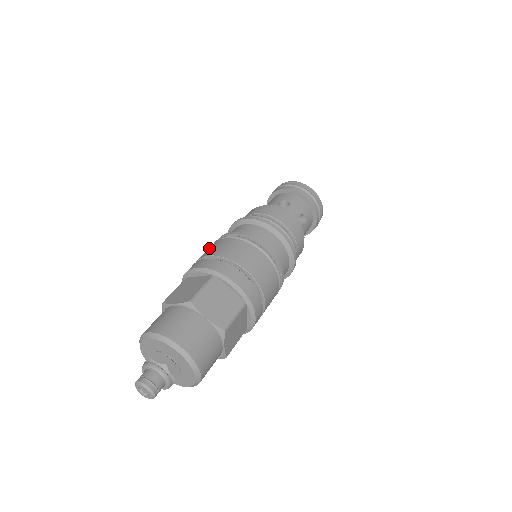
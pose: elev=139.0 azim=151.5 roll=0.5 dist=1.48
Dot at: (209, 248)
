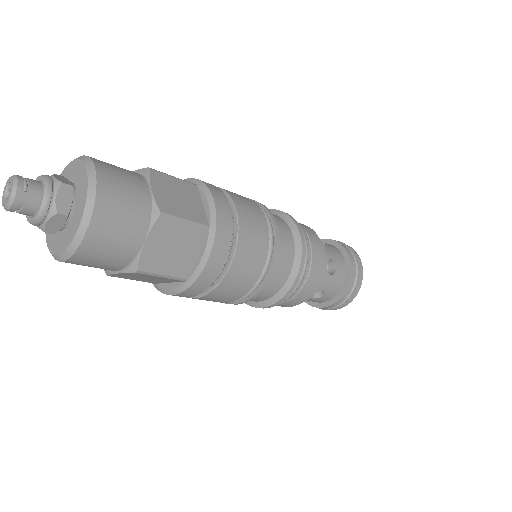
Dot at: occluded
